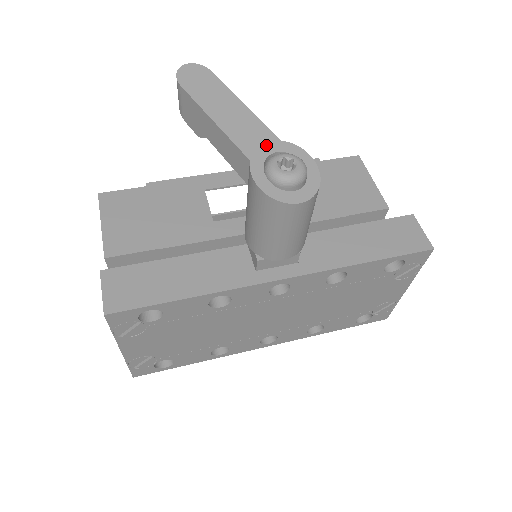
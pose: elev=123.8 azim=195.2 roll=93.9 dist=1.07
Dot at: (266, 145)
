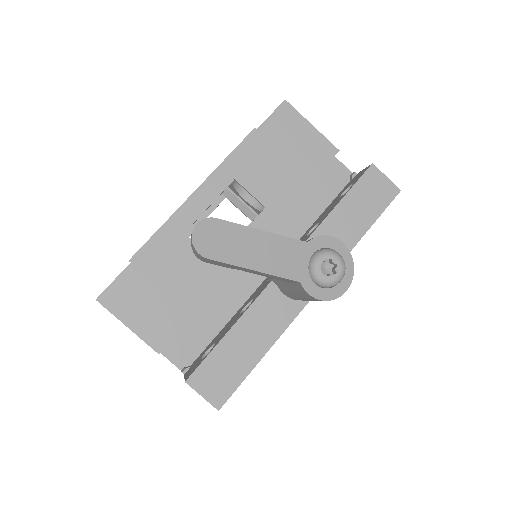
Dot at: (301, 257)
